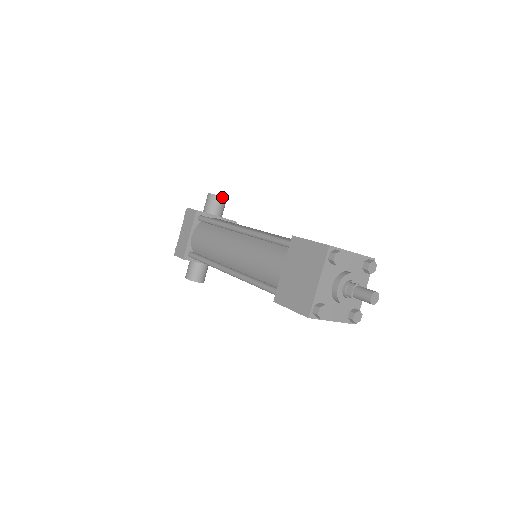
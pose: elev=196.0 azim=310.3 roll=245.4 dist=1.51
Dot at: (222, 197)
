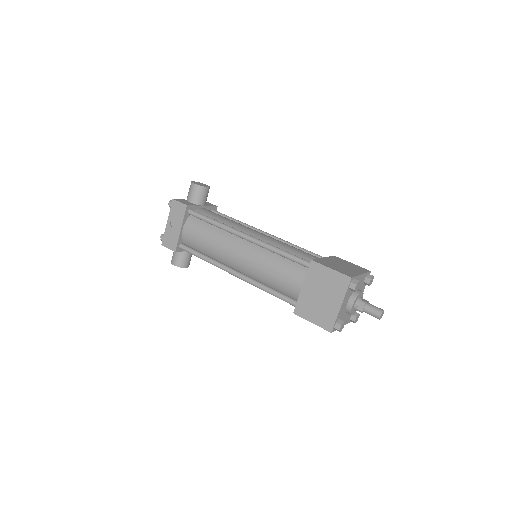
Dot at: (207, 187)
